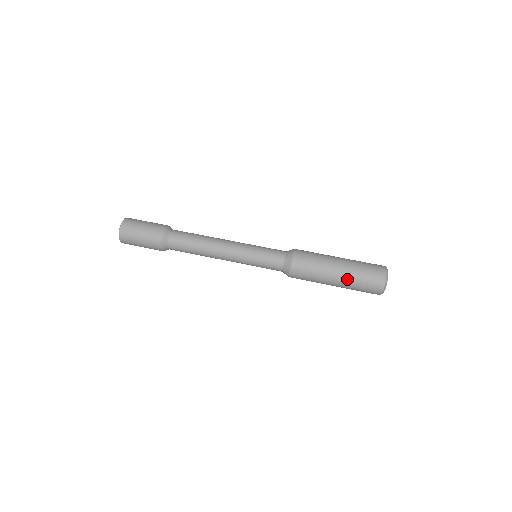
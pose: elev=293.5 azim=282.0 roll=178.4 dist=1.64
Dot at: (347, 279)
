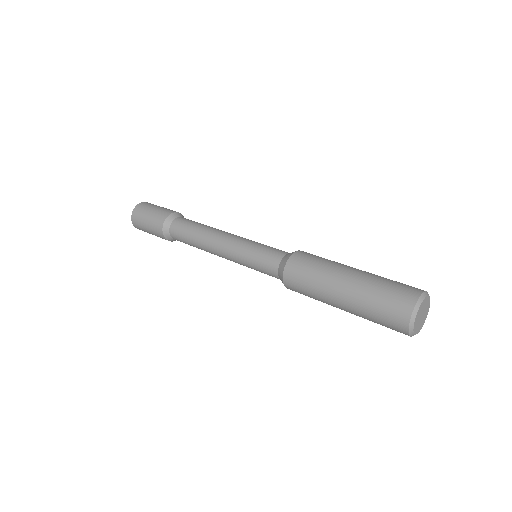
Dot at: (358, 288)
